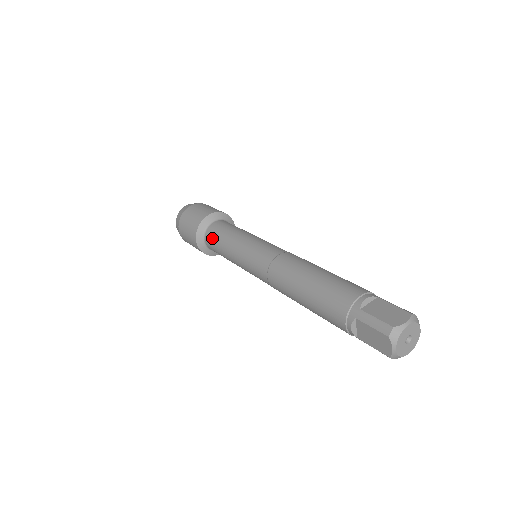
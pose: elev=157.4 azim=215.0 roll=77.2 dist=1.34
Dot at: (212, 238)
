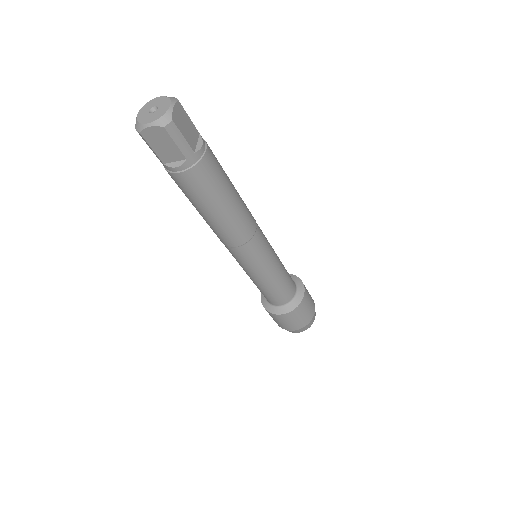
Dot at: occluded
